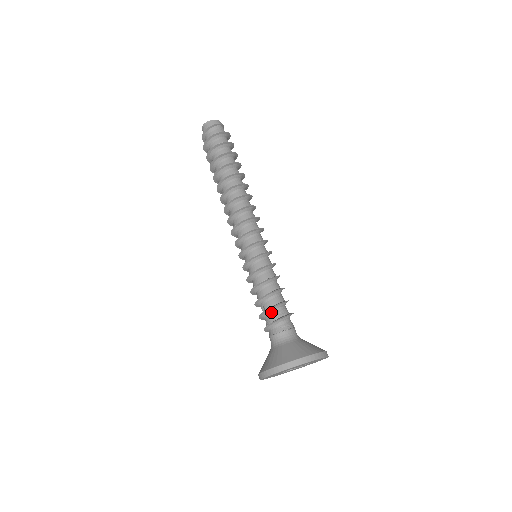
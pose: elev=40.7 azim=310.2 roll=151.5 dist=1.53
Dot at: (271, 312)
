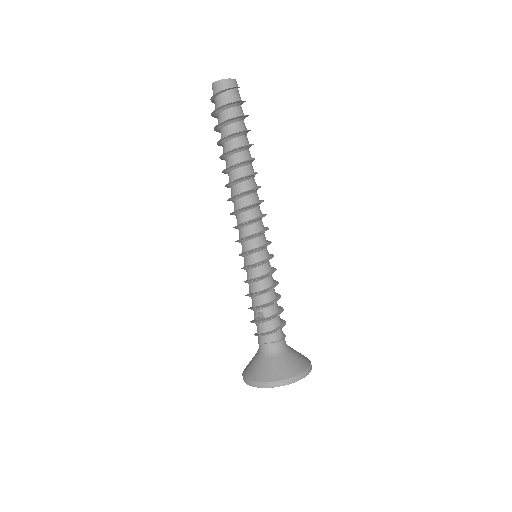
Dot at: (270, 321)
